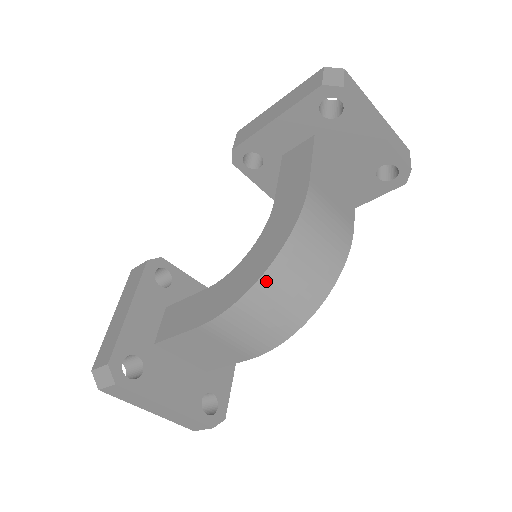
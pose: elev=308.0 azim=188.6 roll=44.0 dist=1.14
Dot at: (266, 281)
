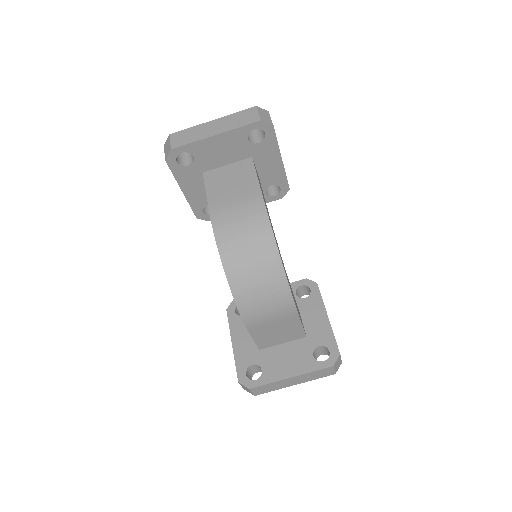
Dot at: (234, 282)
